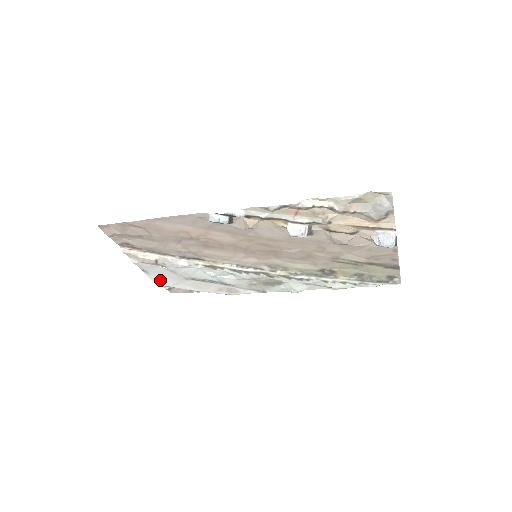
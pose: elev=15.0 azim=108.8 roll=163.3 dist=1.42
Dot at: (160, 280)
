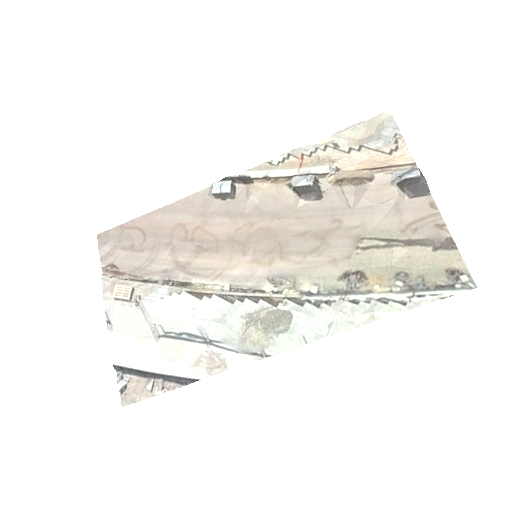
Dot at: (121, 347)
